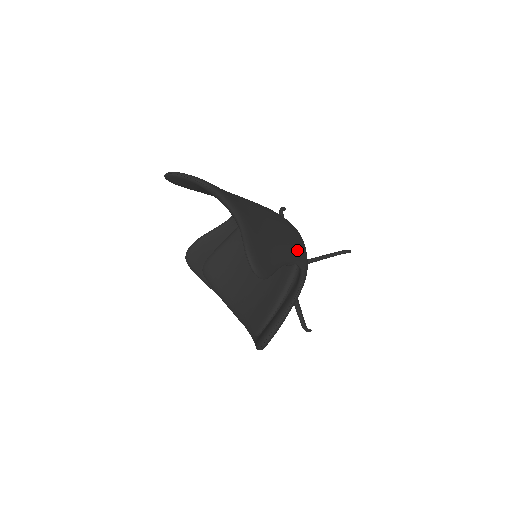
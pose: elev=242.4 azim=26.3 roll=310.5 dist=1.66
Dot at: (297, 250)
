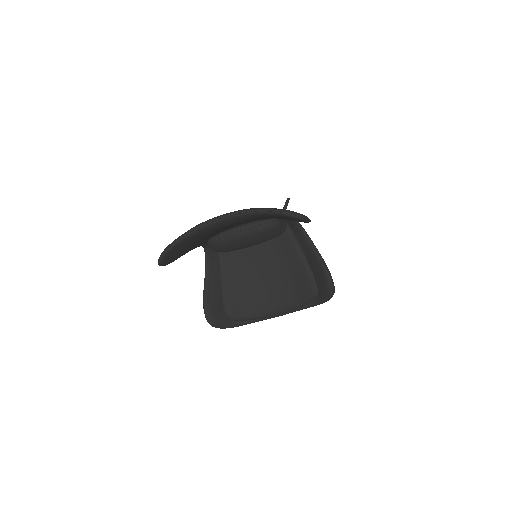
Dot at: occluded
